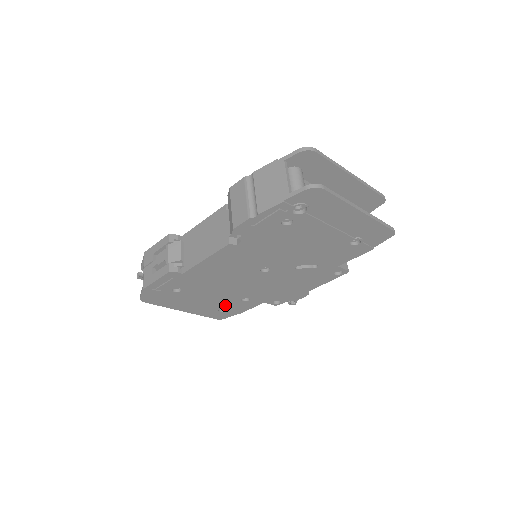
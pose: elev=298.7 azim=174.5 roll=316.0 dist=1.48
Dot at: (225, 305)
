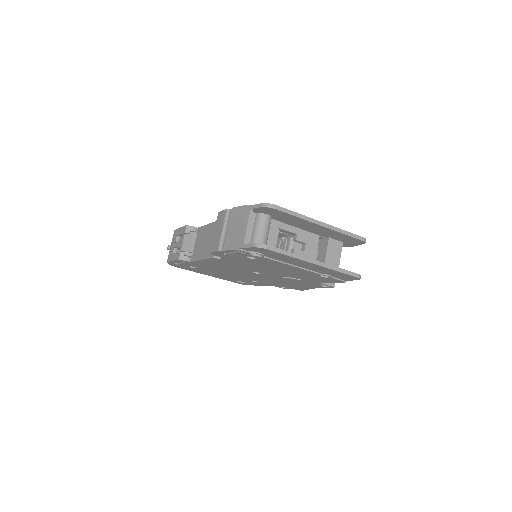
Dot at: (240, 280)
